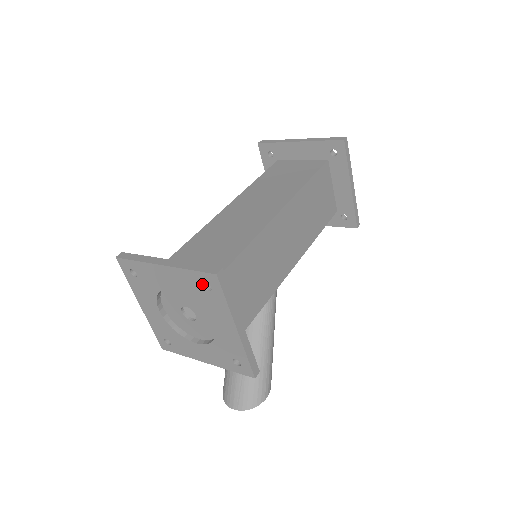
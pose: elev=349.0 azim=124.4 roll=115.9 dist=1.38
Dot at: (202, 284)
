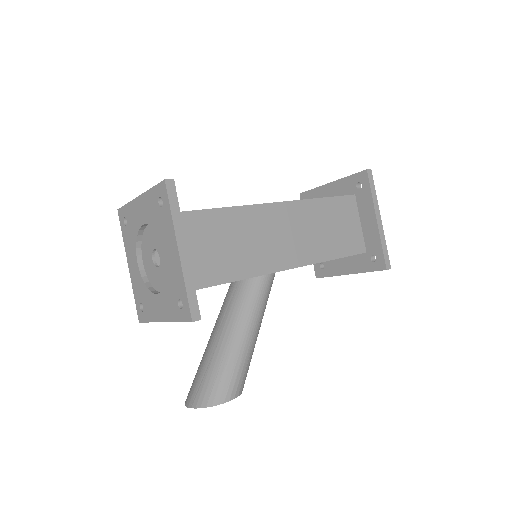
Dot at: (158, 201)
